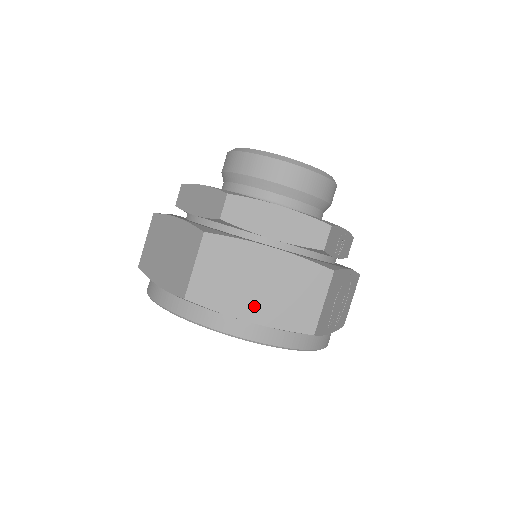
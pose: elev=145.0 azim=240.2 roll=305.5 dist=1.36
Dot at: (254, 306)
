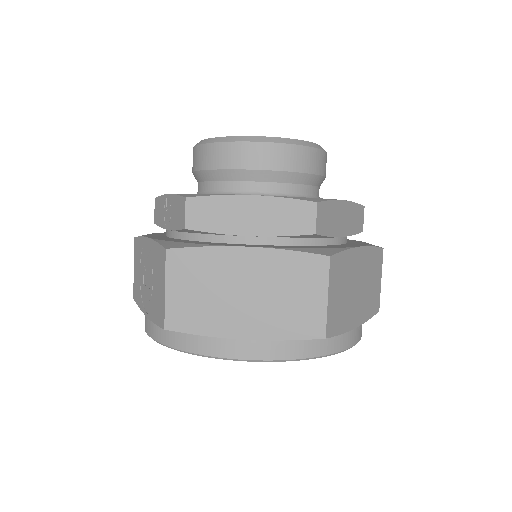
Dot at: (357, 311)
